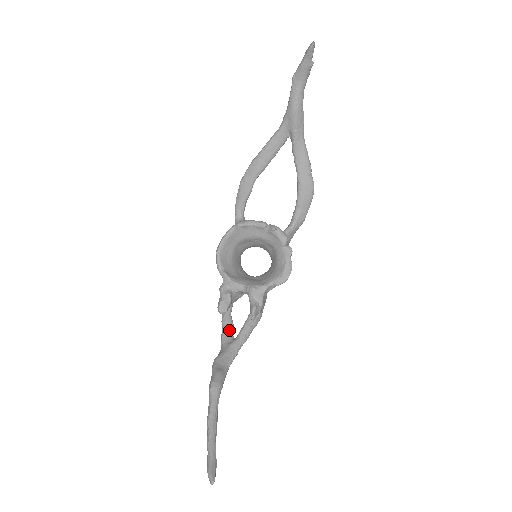
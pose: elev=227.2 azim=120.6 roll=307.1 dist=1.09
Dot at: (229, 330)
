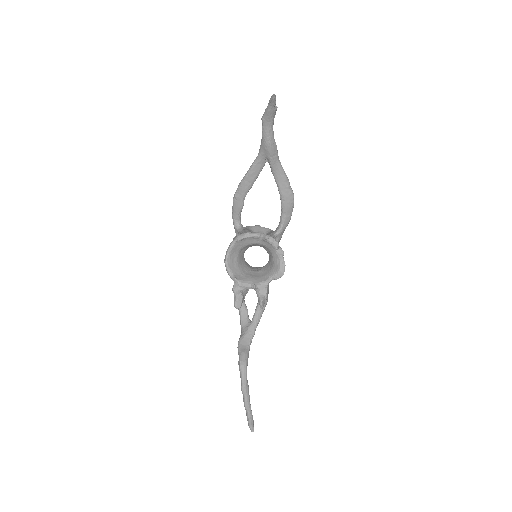
Dot at: (245, 315)
